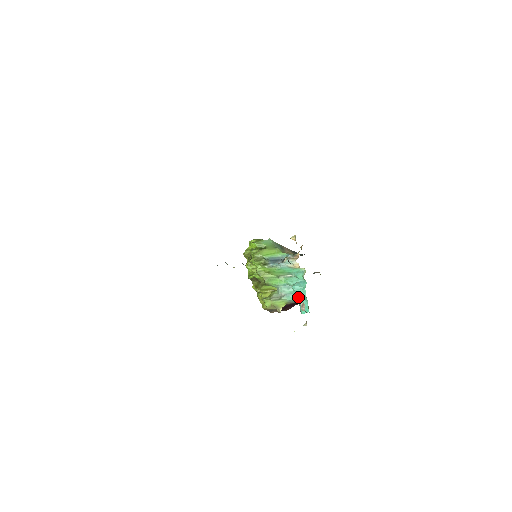
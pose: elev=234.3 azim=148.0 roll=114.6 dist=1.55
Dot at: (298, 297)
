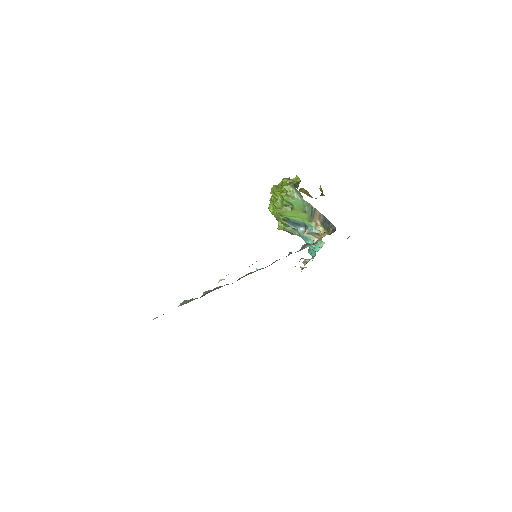
Dot at: occluded
